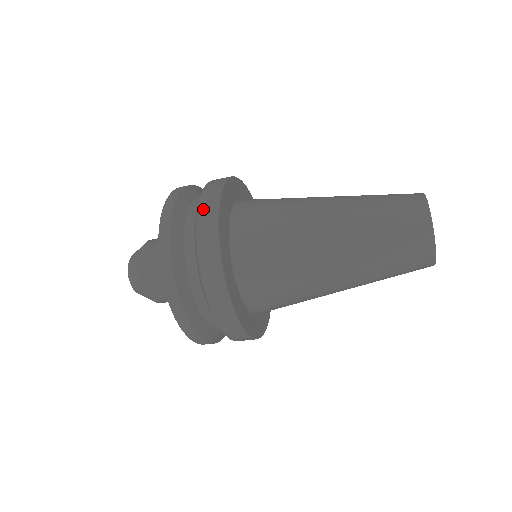
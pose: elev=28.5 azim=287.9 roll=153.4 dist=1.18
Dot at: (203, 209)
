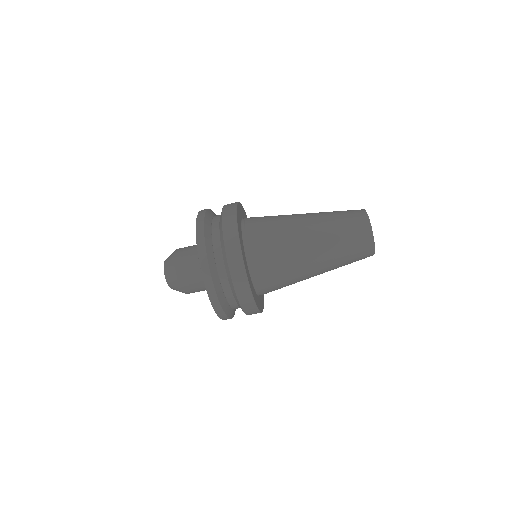
Dot at: (229, 249)
